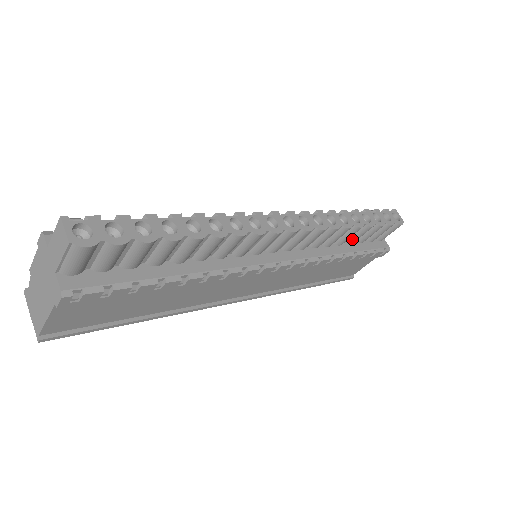
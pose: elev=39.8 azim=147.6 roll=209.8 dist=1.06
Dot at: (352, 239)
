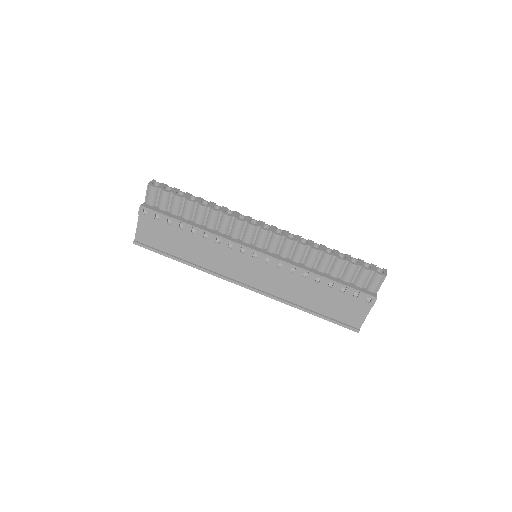
Dot at: (331, 271)
